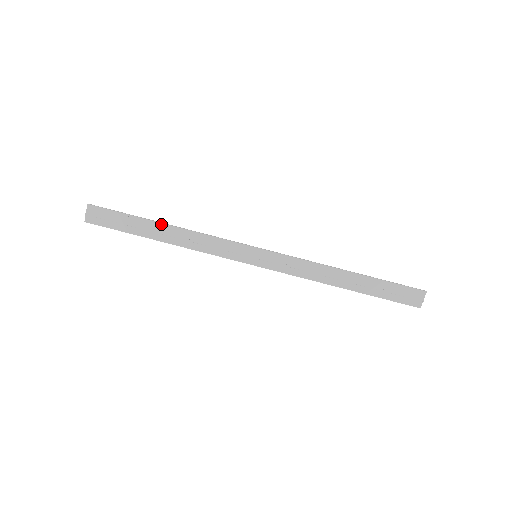
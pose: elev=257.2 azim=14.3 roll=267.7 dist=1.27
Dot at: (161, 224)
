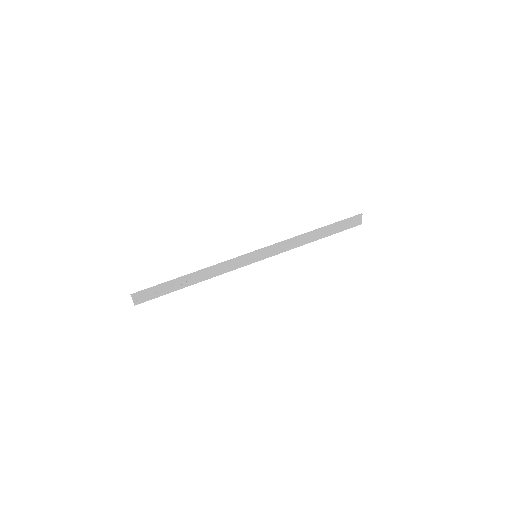
Dot at: (187, 276)
